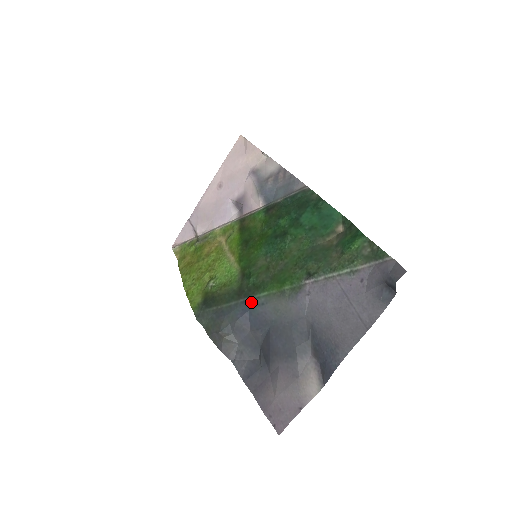
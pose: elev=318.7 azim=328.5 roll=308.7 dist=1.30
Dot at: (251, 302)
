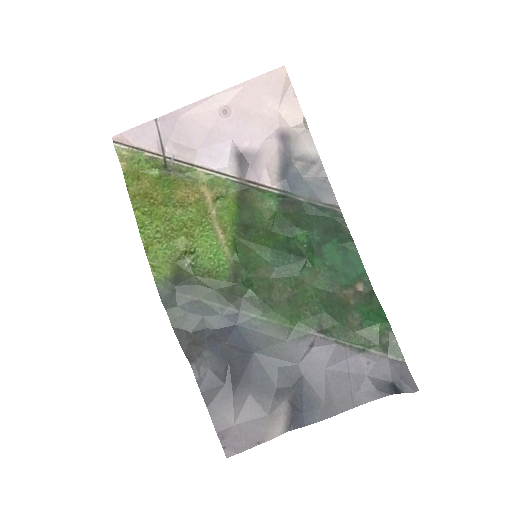
Dot at: (242, 317)
